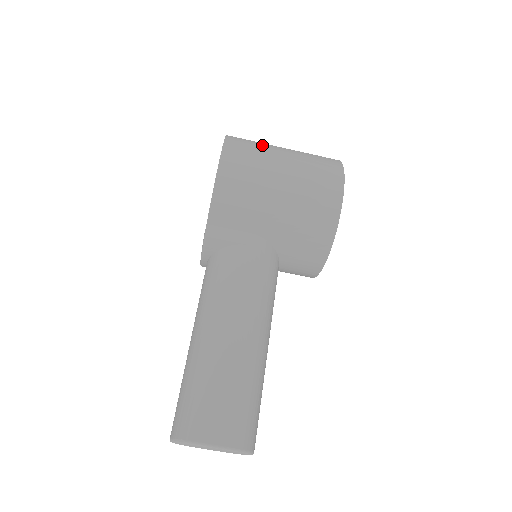
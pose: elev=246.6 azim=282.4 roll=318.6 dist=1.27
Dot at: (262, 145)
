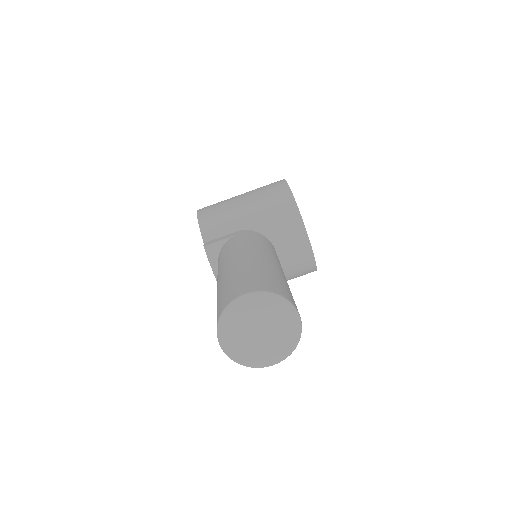
Dot at: occluded
